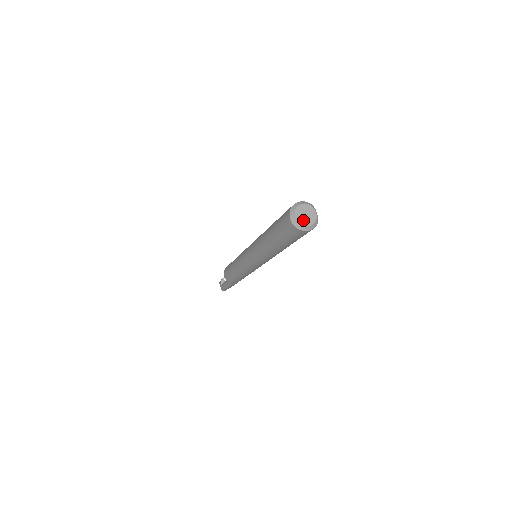
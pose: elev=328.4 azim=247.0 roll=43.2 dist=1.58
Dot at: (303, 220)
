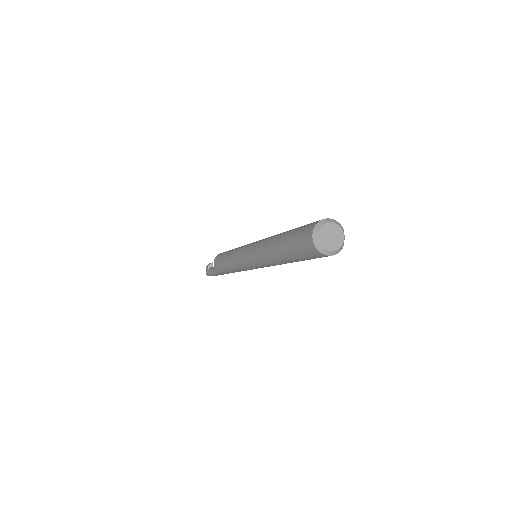
Dot at: (327, 241)
